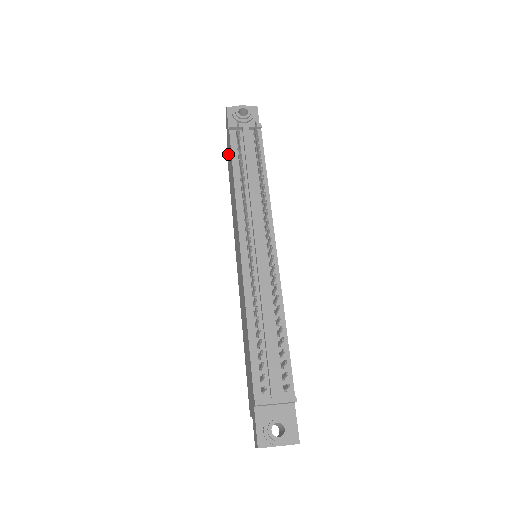
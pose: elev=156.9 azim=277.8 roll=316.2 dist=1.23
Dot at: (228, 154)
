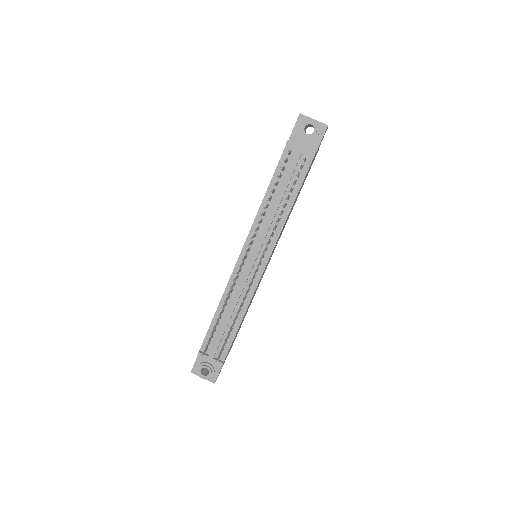
Dot at: occluded
